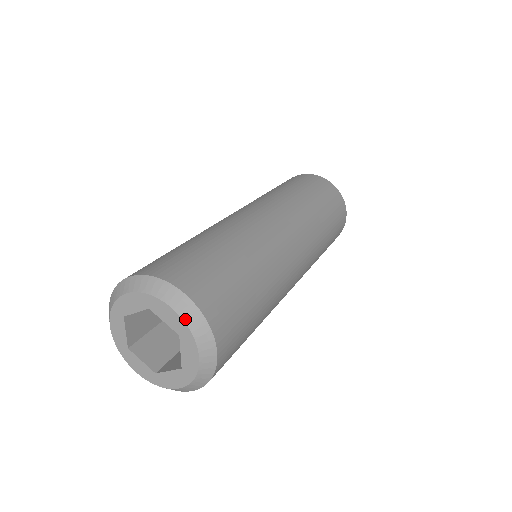
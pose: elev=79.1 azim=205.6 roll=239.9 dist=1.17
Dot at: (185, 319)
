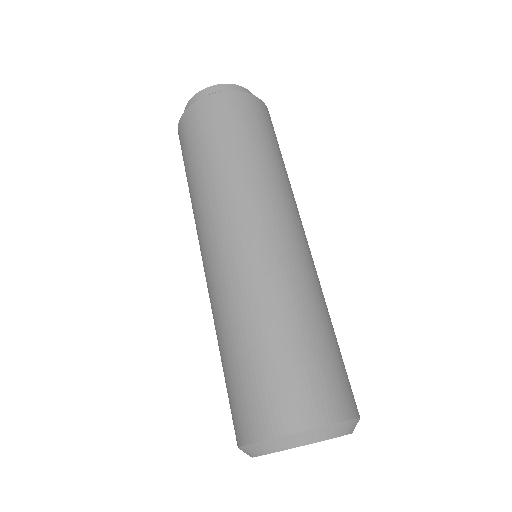
Dot at: occluded
